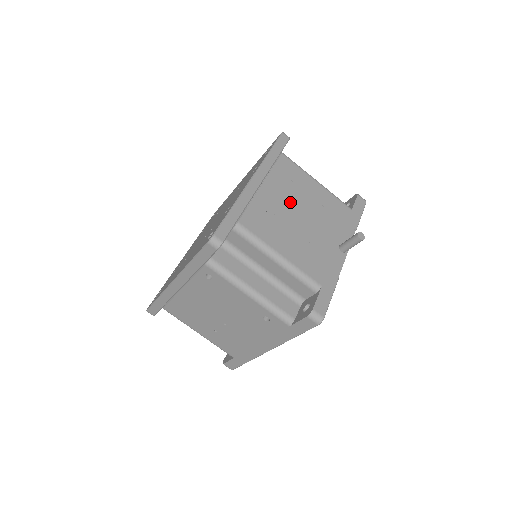
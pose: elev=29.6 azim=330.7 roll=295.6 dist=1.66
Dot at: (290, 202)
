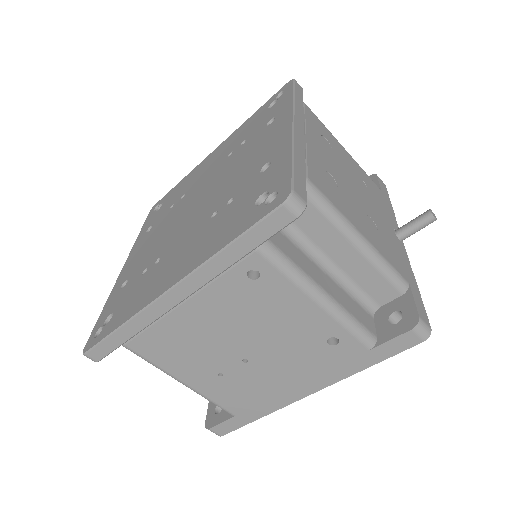
Dot at: (338, 166)
